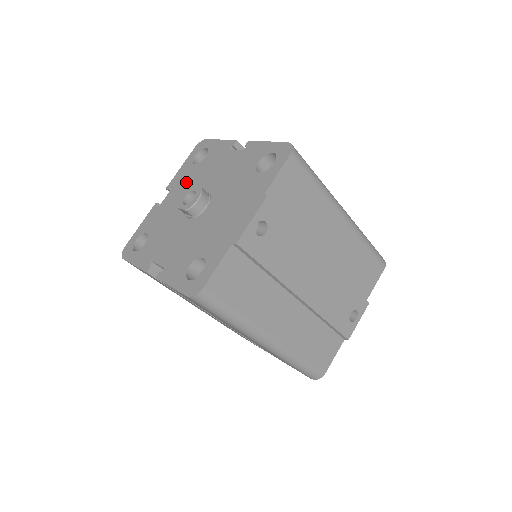
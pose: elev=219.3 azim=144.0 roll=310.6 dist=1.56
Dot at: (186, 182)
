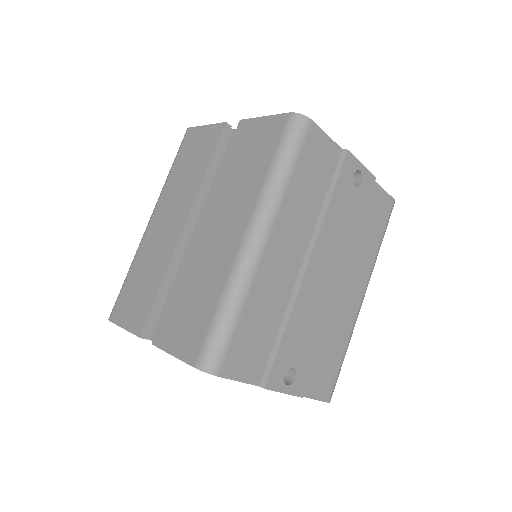
Dot at: occluded
